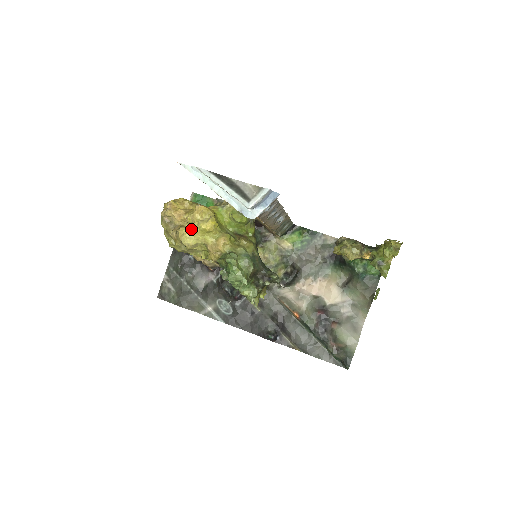
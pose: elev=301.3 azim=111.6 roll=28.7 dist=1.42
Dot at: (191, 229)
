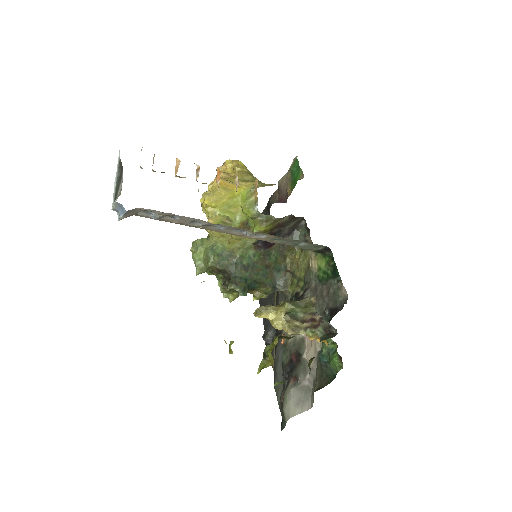
Dot at: occluded
